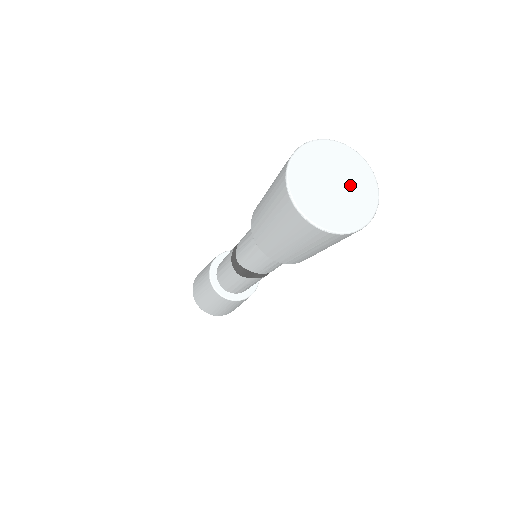
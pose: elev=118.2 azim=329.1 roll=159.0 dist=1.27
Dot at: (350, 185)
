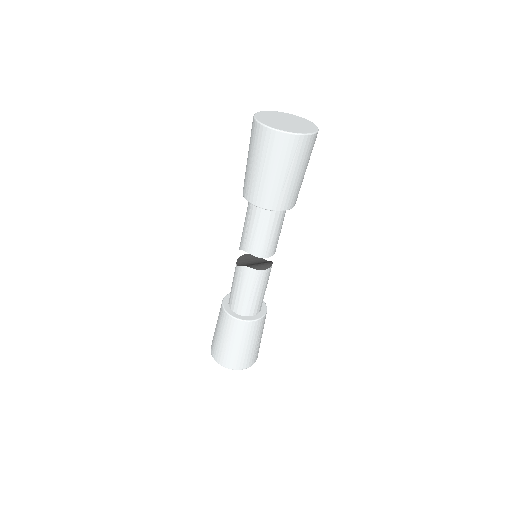
Dot at: (297, 125)
